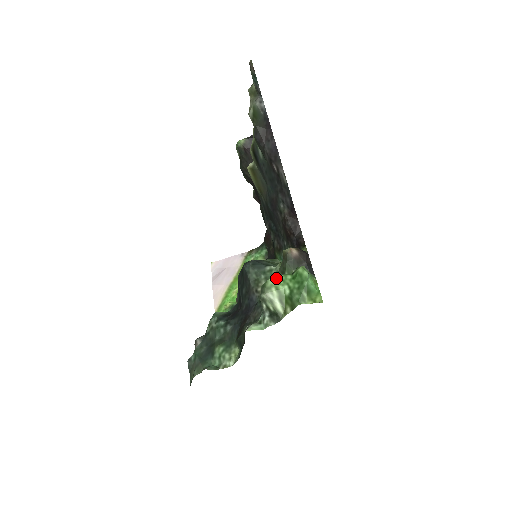
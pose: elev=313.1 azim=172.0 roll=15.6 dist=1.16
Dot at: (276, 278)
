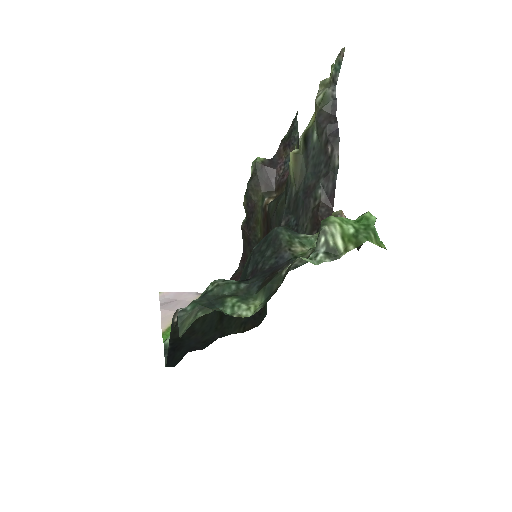
Dot at: (339, 217)
